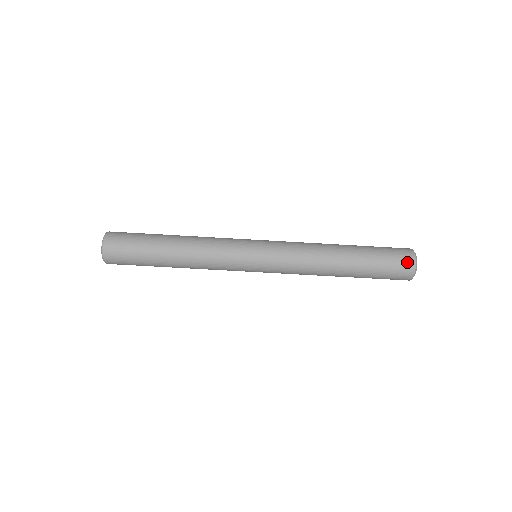
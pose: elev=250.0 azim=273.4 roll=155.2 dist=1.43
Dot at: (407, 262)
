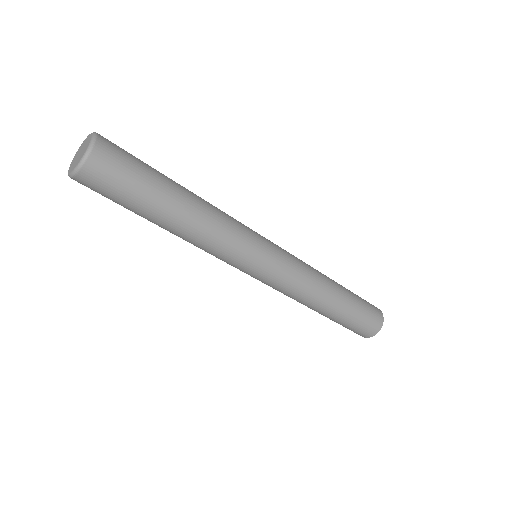
Dot at: (378, 319)
